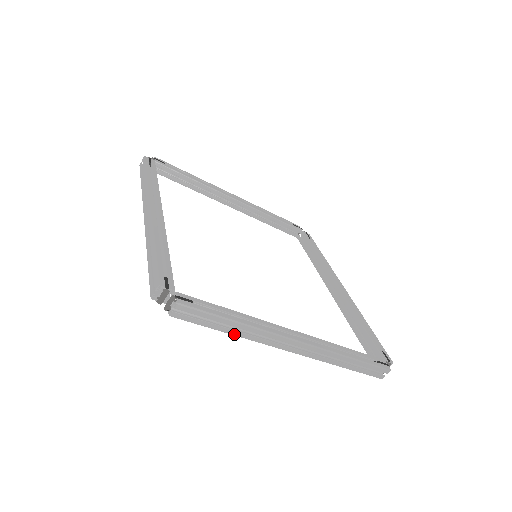
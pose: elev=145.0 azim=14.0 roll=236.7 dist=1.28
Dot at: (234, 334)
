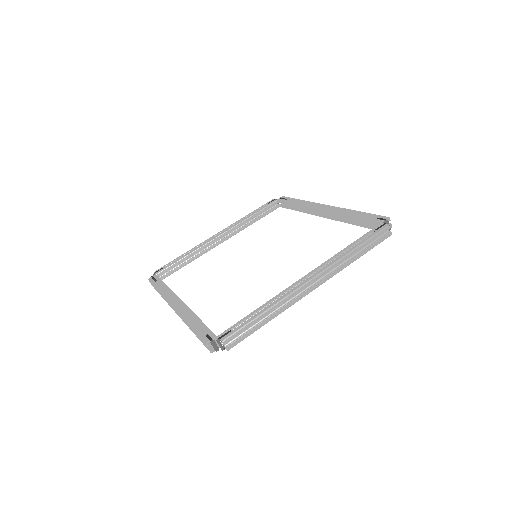
Dot at: (271, 319)
